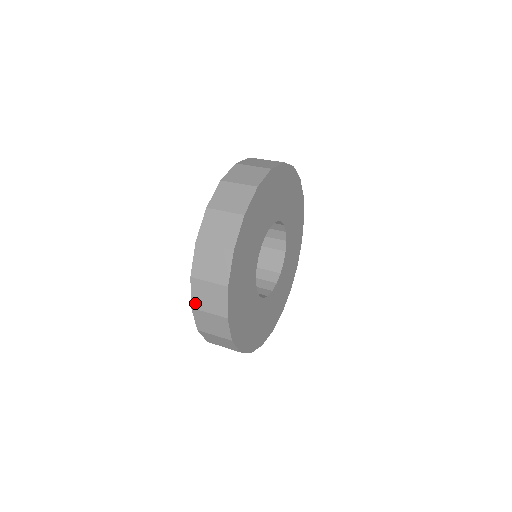
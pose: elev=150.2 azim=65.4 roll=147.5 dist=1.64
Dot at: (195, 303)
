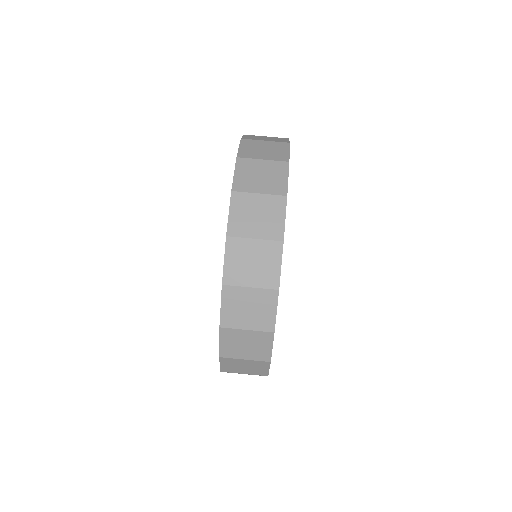
Dot at: occluded
